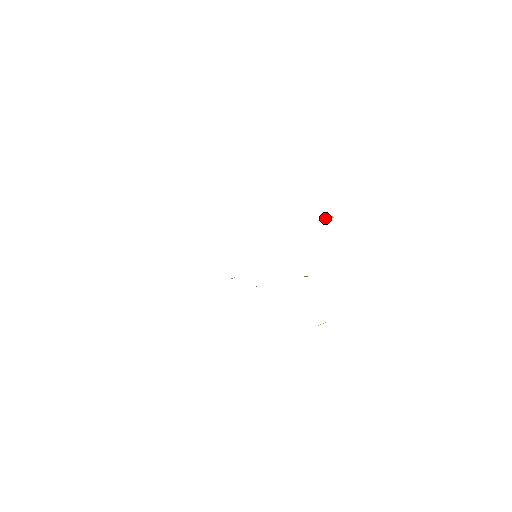
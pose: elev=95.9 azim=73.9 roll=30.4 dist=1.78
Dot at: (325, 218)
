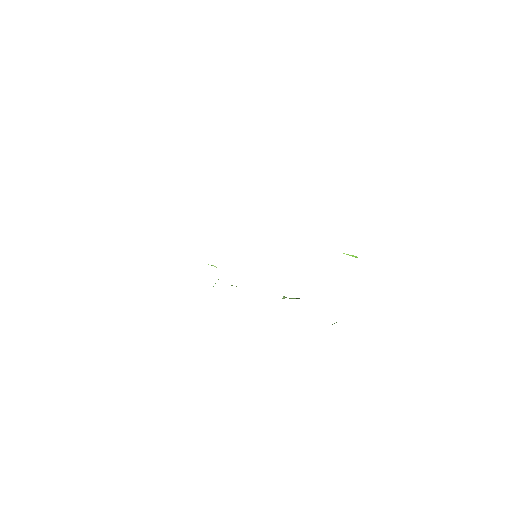
Dot at: occluded
